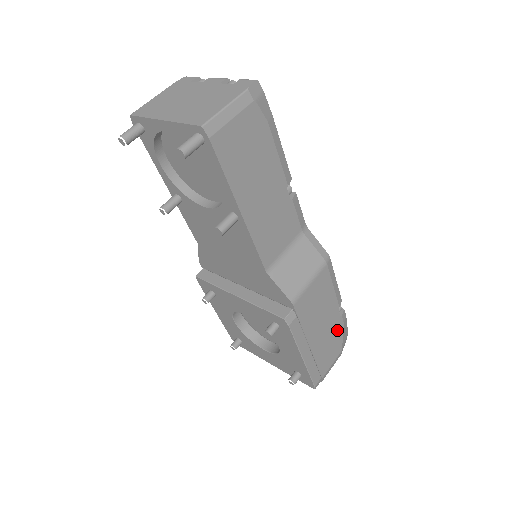
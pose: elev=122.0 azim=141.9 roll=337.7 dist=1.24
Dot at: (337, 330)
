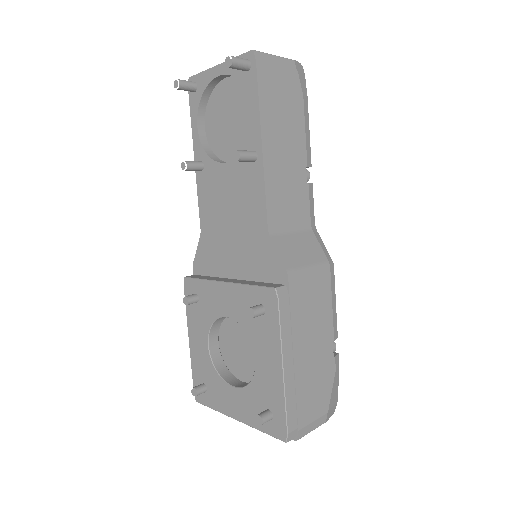
Dot at: (327, 372)
